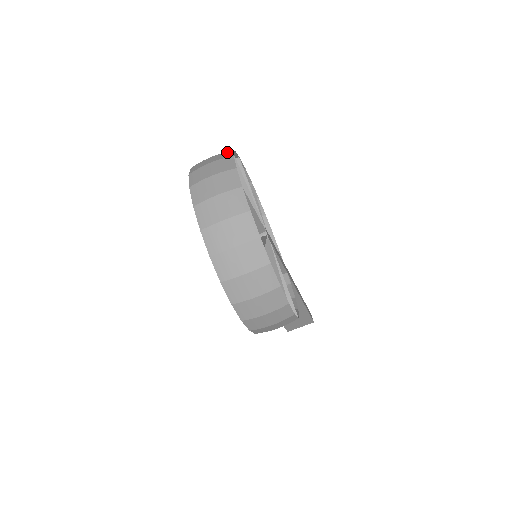
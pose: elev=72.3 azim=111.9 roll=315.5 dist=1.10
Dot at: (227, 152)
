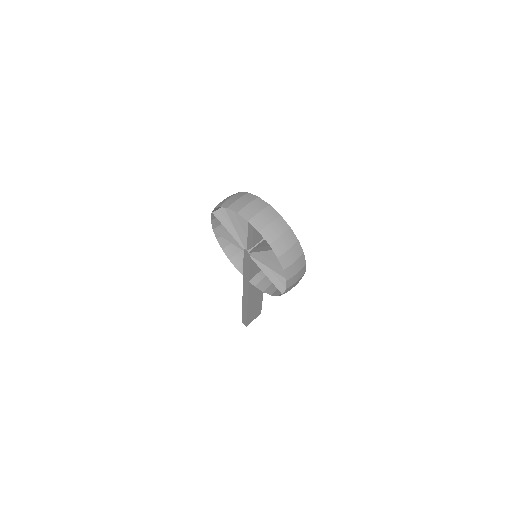
Dot at: (239, 193)
